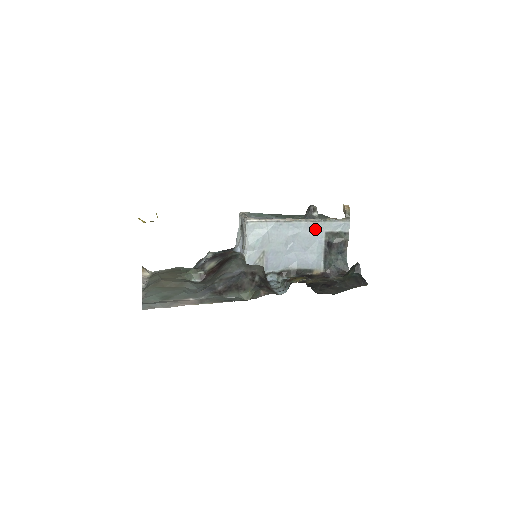
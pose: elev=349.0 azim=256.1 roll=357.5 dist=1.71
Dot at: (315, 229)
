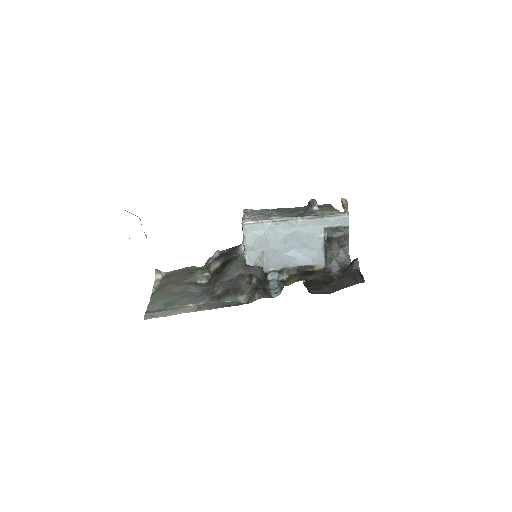
Dot at: (313, 226)
